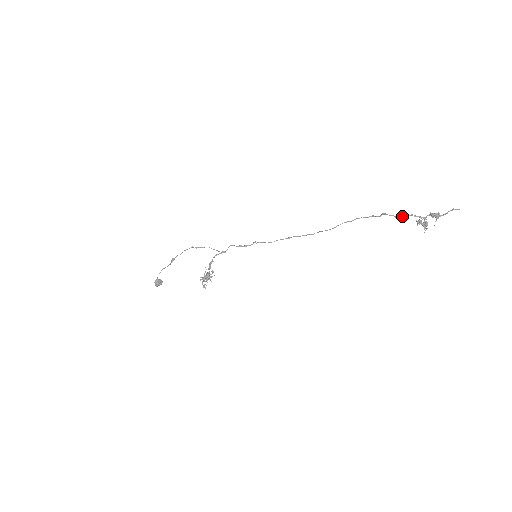
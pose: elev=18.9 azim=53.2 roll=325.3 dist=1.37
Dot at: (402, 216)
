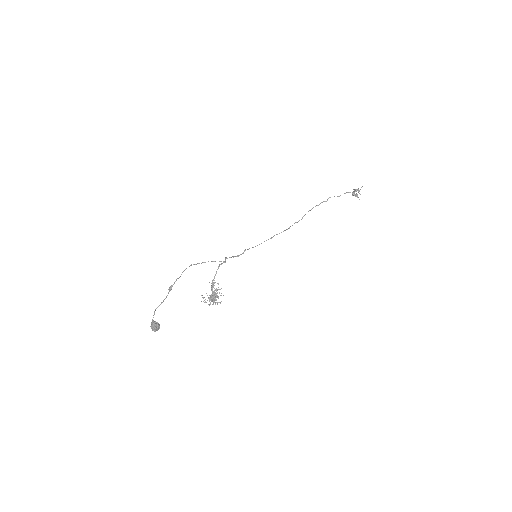
Dot at: occluded
